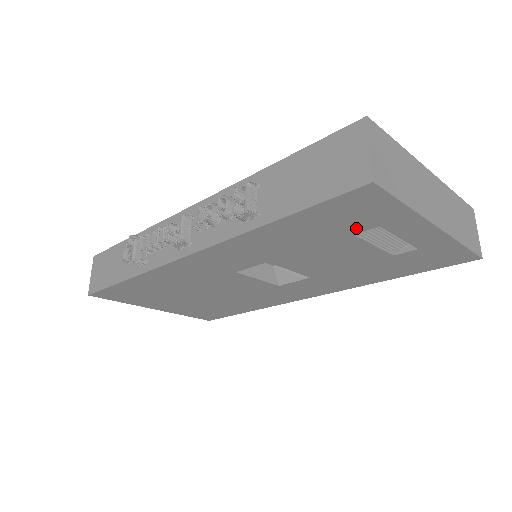
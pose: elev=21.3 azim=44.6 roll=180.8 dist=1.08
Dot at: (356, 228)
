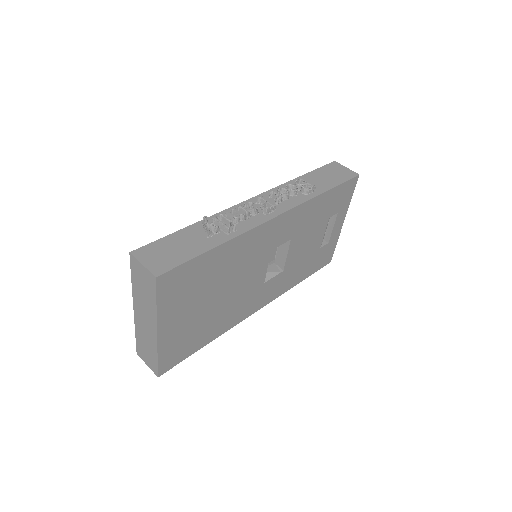
Dot at: (334, 211)
